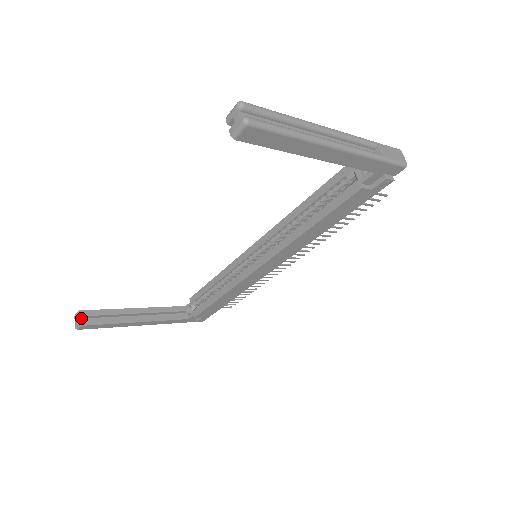
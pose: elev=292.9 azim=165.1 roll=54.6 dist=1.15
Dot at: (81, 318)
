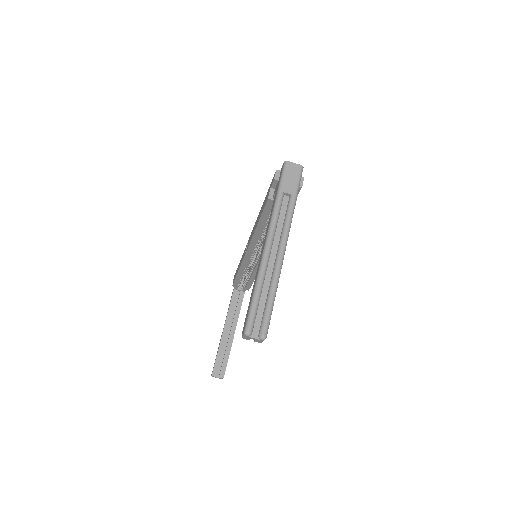
Dot at: (217, 374)
